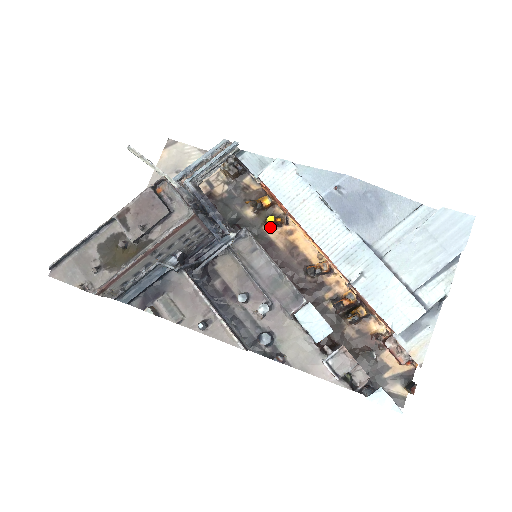
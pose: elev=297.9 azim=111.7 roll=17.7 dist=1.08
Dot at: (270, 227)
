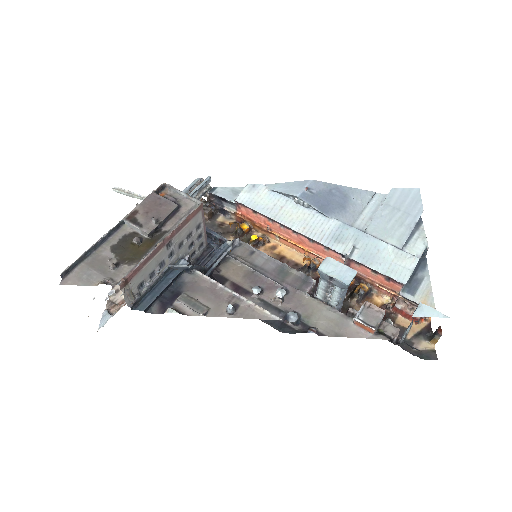
Dot at: occluded
